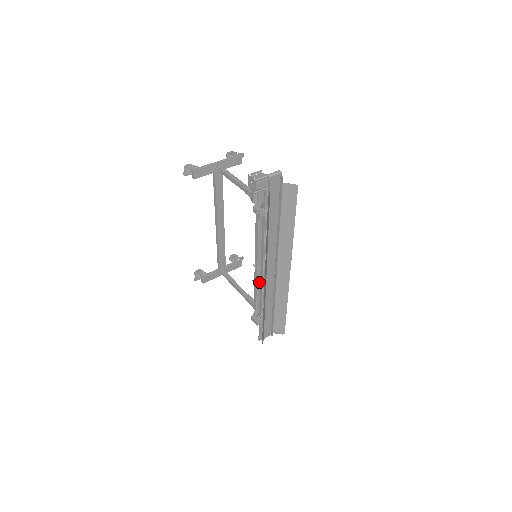
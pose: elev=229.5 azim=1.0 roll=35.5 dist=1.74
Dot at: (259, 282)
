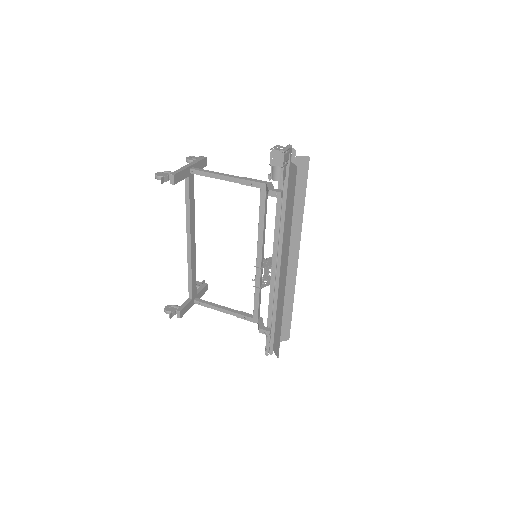
Dot at: (261, 286)
